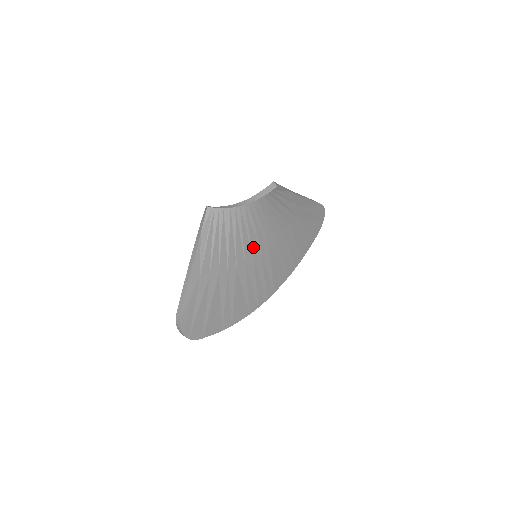
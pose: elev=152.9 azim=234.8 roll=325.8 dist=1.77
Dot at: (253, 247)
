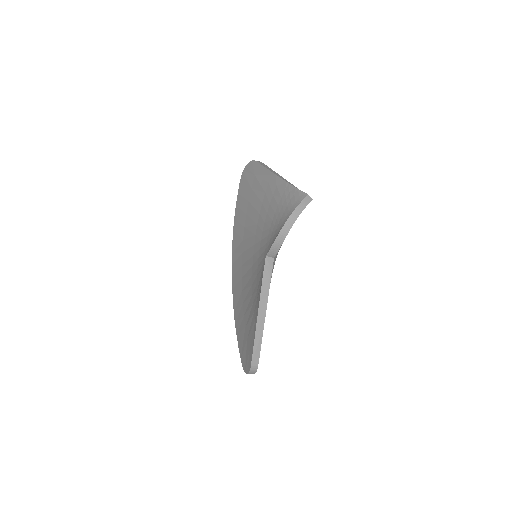
Dot at: occluded
